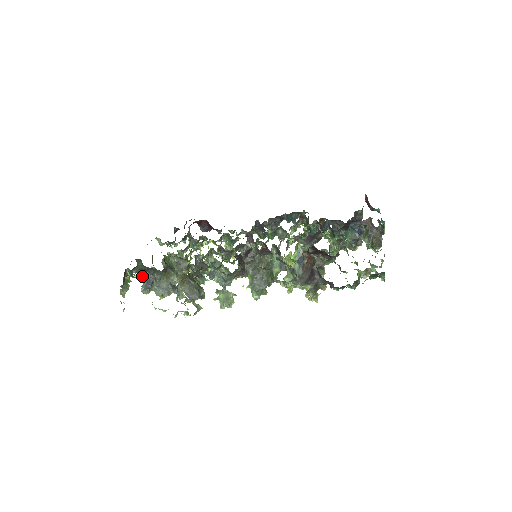
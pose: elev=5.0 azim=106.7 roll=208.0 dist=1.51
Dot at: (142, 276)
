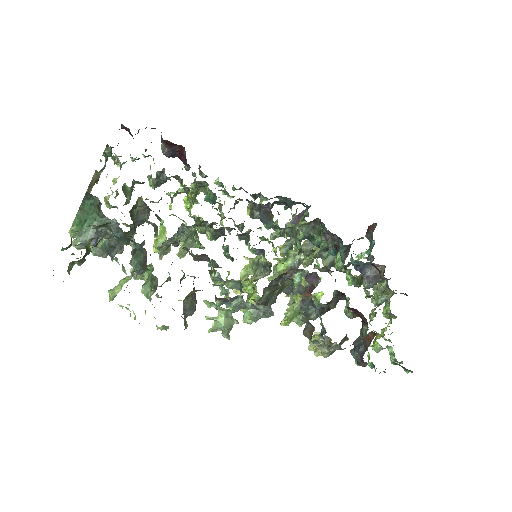
Dot at: (81, 217)
